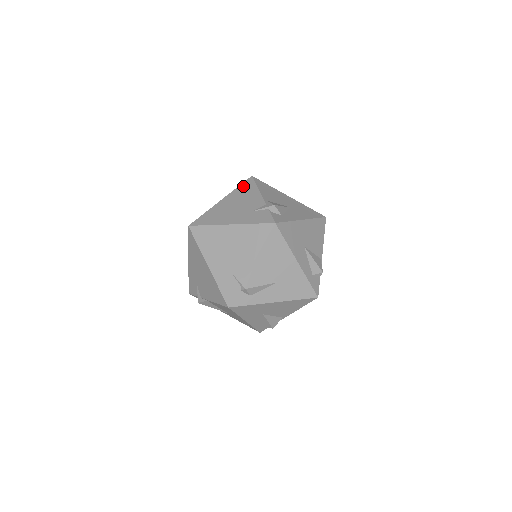
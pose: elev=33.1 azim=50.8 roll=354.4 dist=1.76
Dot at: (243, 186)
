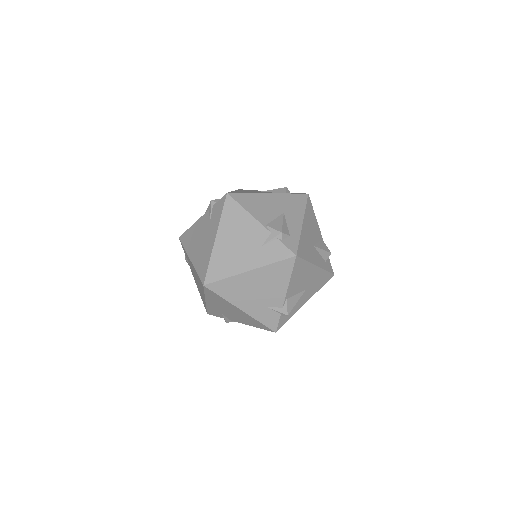
Dot at: (279, 267)
